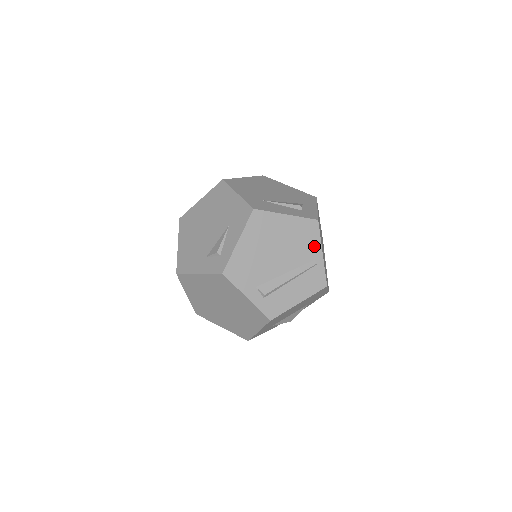
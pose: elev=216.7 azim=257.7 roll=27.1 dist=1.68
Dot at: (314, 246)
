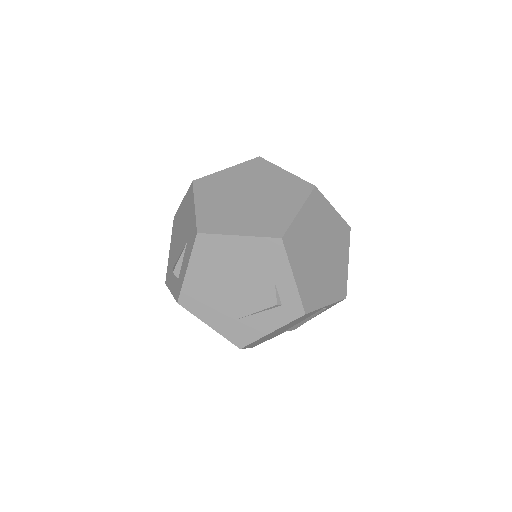
Dot at: occluded
